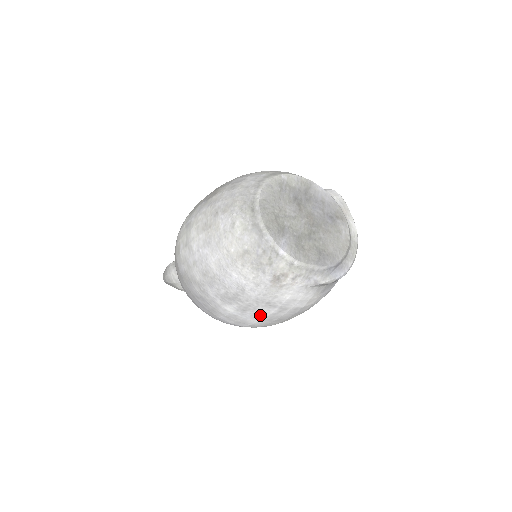
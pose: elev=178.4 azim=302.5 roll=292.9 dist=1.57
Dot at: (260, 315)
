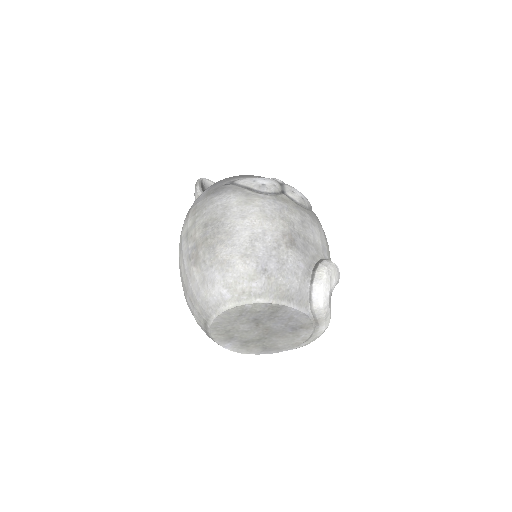
Dot at: occluded
